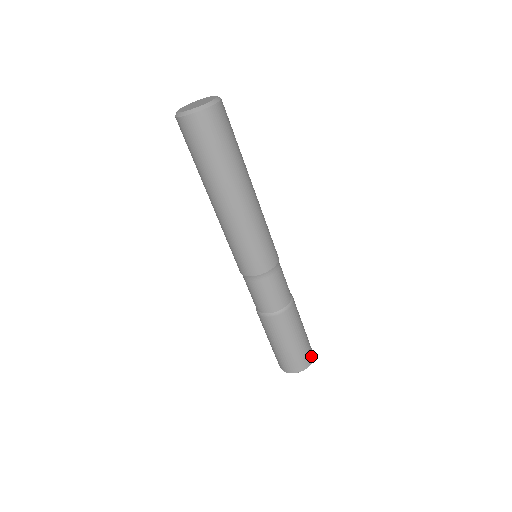
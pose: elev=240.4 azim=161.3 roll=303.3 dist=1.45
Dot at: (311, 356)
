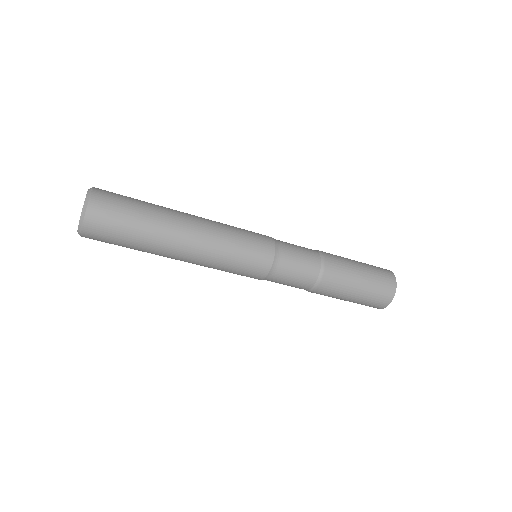
Dot at: (389, 275)
